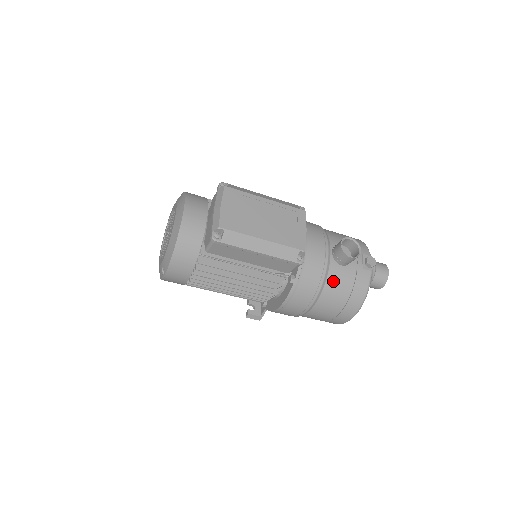
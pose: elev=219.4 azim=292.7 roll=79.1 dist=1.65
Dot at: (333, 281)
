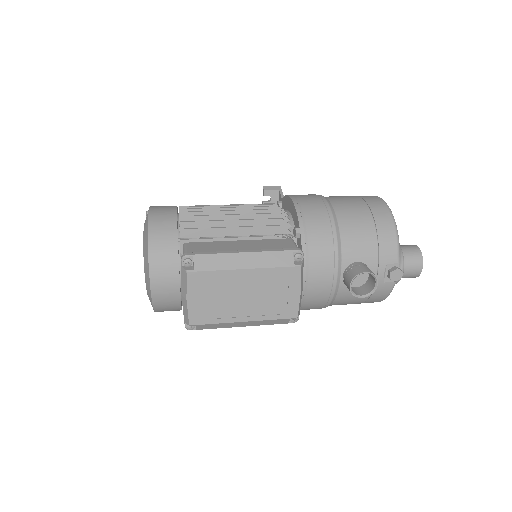
Dot at: (343, 300)
